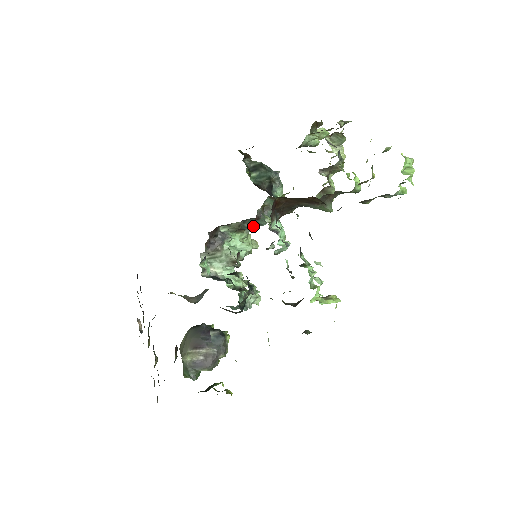
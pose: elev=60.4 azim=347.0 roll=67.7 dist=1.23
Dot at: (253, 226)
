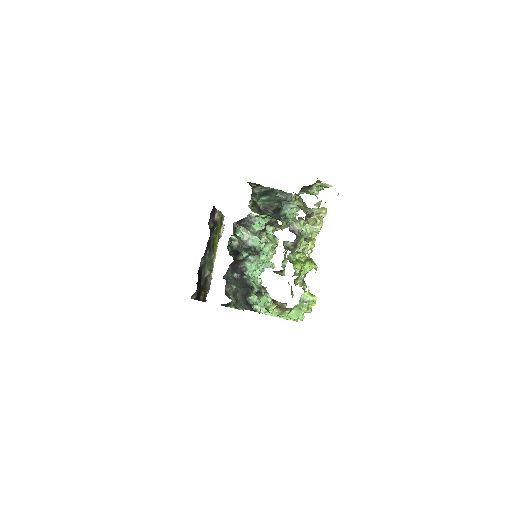
Dot at: occluded
